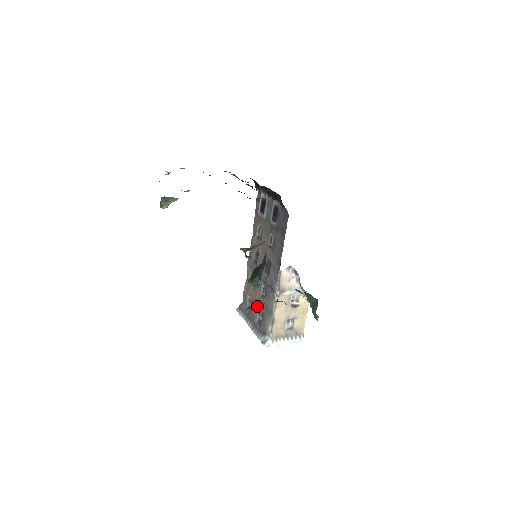
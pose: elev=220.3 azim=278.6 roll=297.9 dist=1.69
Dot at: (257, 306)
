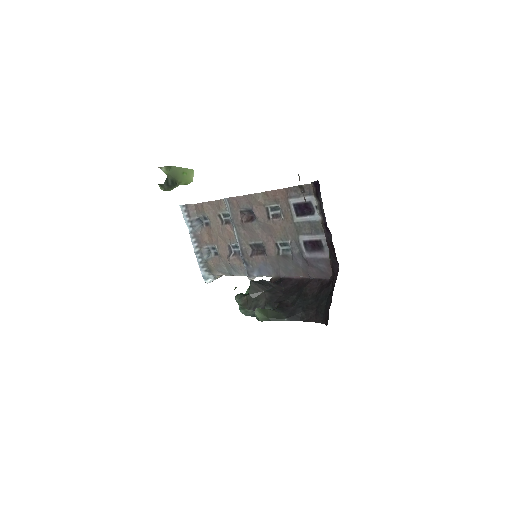
Dot at: (215, 242)
